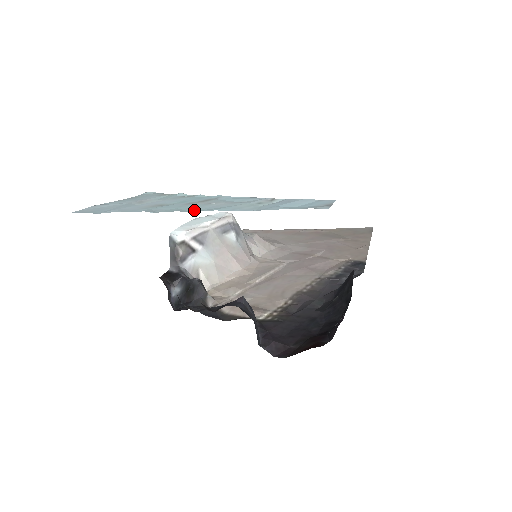
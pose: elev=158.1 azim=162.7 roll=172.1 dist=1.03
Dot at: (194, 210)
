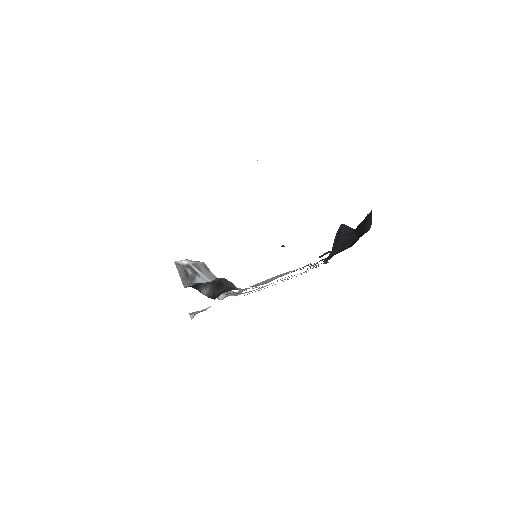
Dot at: occluded
